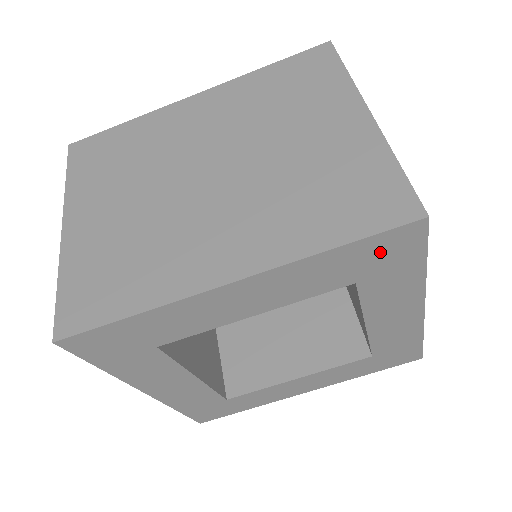
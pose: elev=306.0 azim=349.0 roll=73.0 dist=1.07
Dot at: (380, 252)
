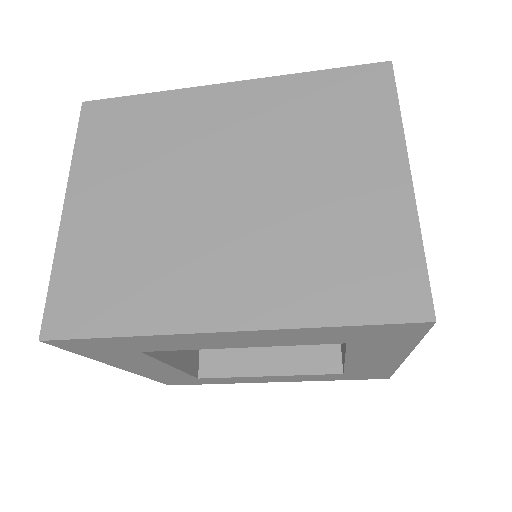
Dot at: (378, 332)
